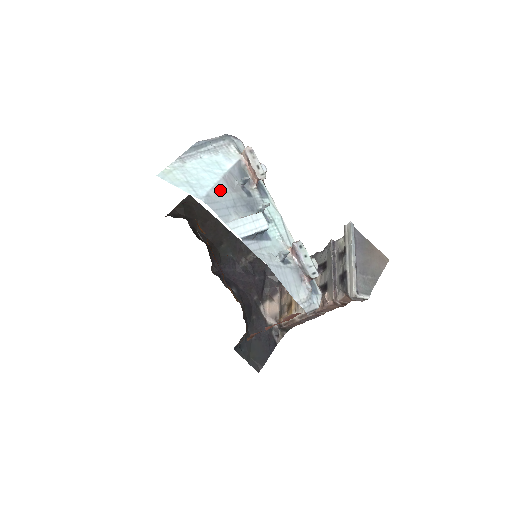
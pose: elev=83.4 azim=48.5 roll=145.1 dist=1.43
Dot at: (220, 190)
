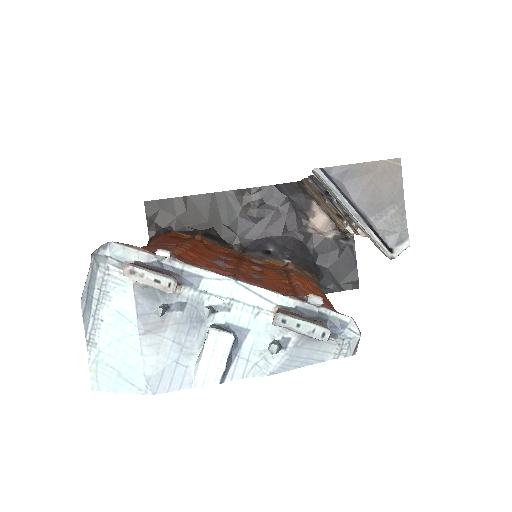
Dot at: (152, 353)
